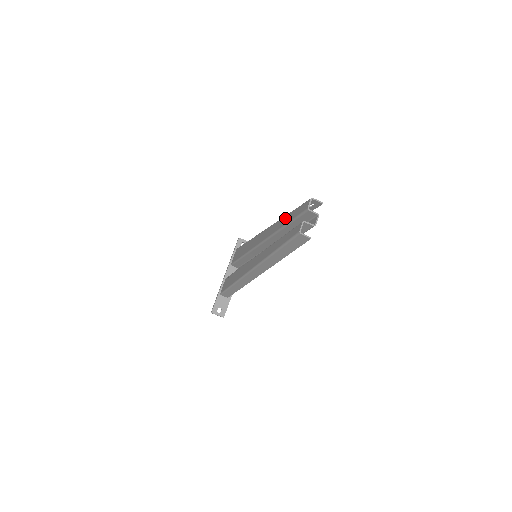
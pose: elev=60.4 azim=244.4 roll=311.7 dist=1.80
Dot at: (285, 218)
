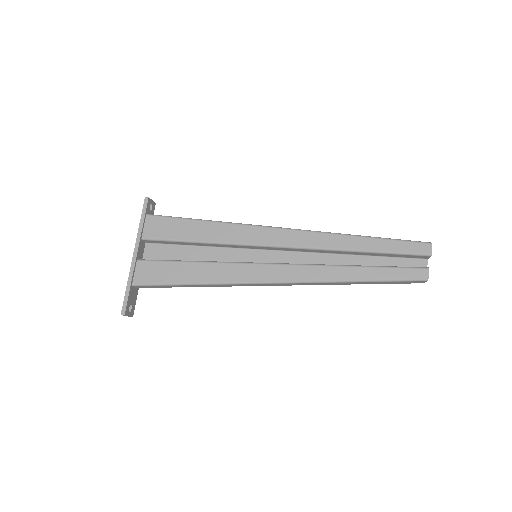
Dot at: (362, 241)
